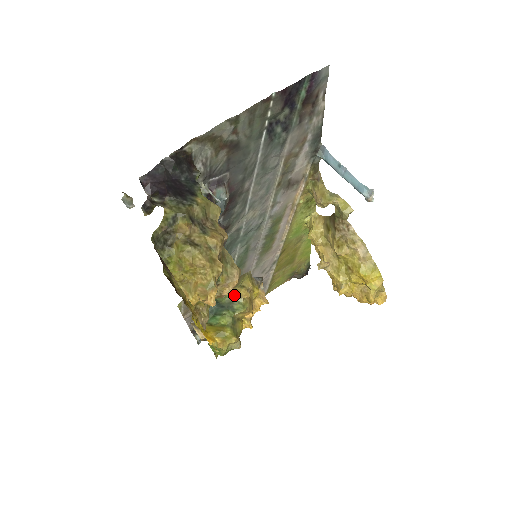
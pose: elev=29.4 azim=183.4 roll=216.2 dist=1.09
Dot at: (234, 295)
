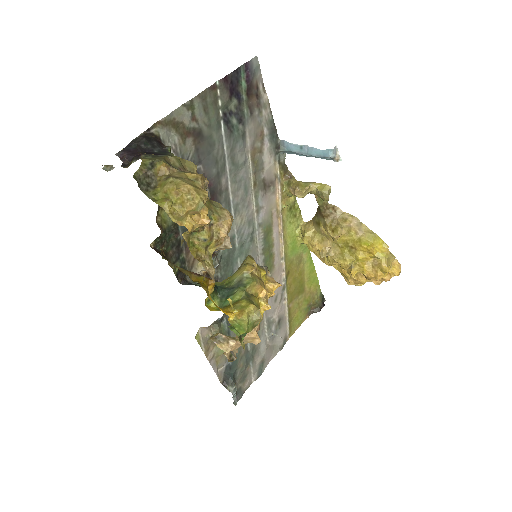
Dot at: (240, 273)
